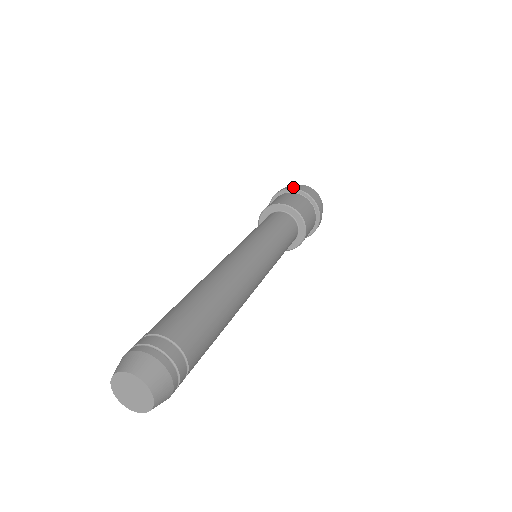
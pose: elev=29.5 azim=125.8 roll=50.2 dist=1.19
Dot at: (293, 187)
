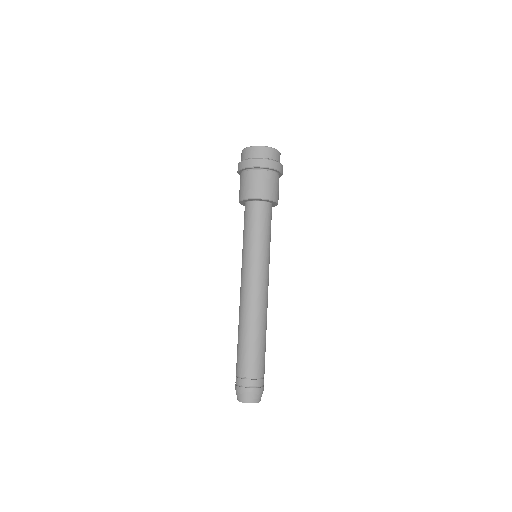
Dot at: (267, 165)
